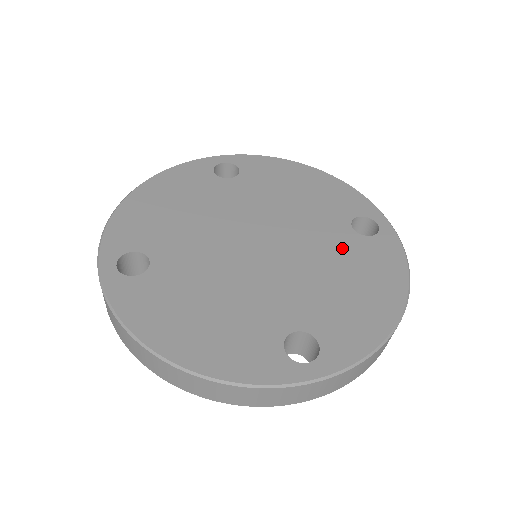
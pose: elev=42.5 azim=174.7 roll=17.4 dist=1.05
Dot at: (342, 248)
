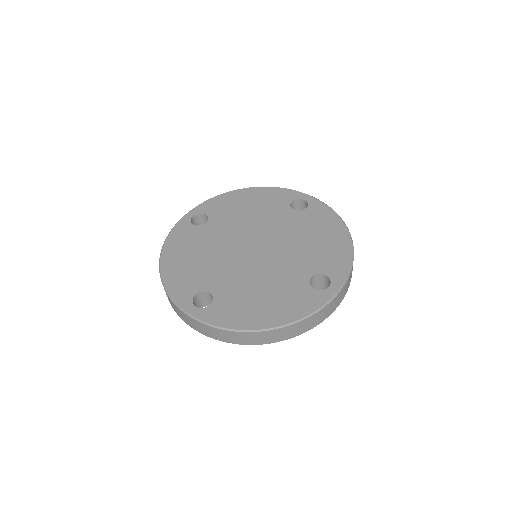
Dot at: (298, 223)
